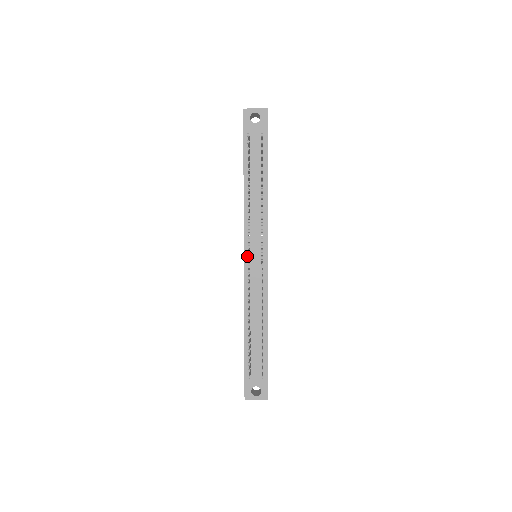
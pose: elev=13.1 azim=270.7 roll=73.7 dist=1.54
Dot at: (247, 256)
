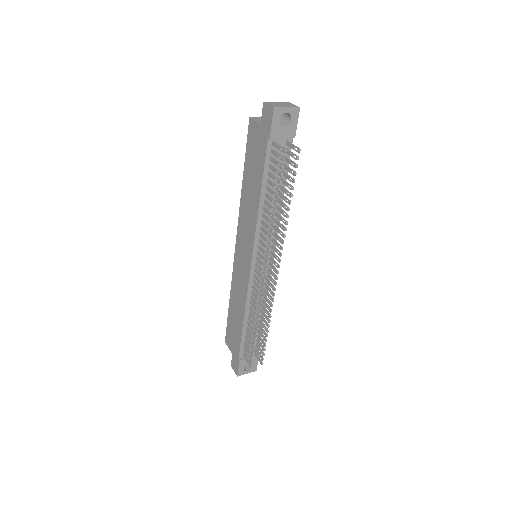
Dot at: (254, 264)
